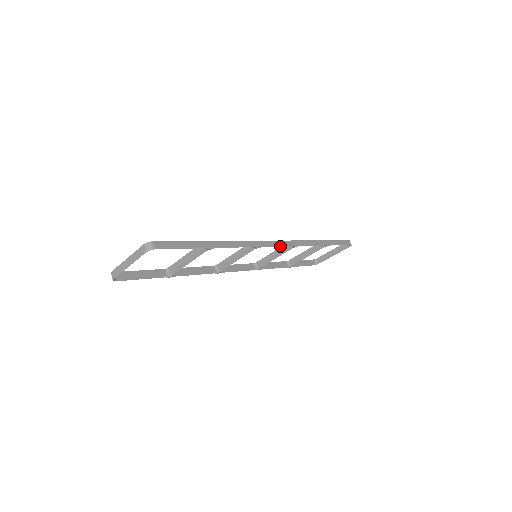
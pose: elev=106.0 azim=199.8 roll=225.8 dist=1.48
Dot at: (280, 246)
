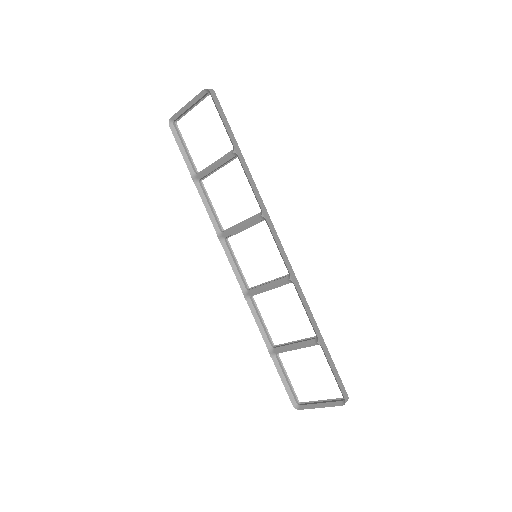
Dot at: (280, 251)
